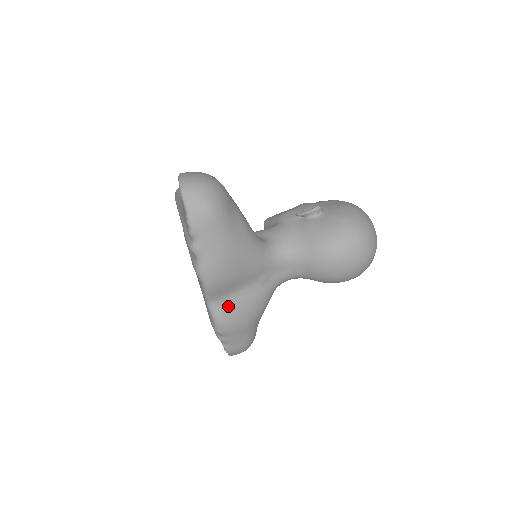
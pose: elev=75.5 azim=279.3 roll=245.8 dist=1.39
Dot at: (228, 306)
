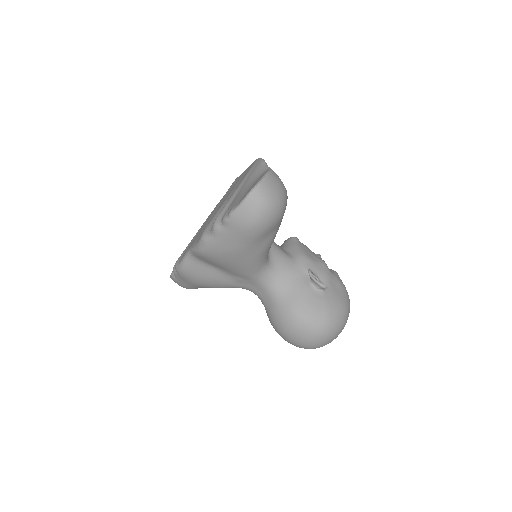
Dot at: (199, 267)
